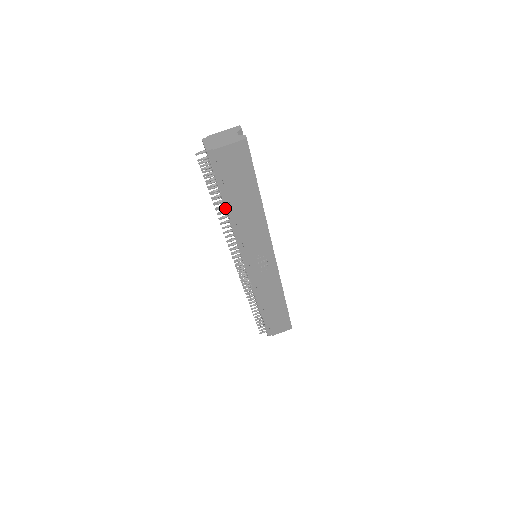
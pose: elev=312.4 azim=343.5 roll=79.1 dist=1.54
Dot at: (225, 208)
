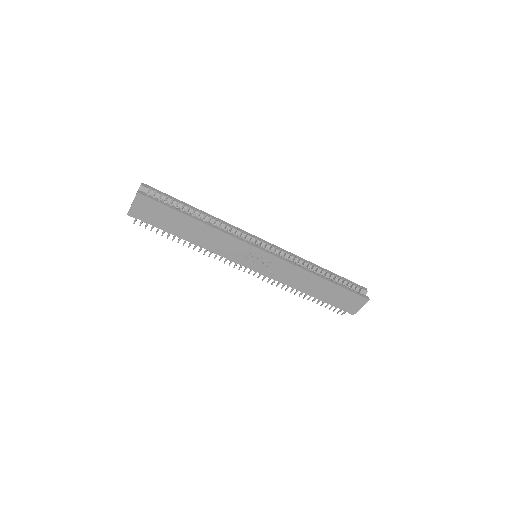
Dot at: (183, 239)
